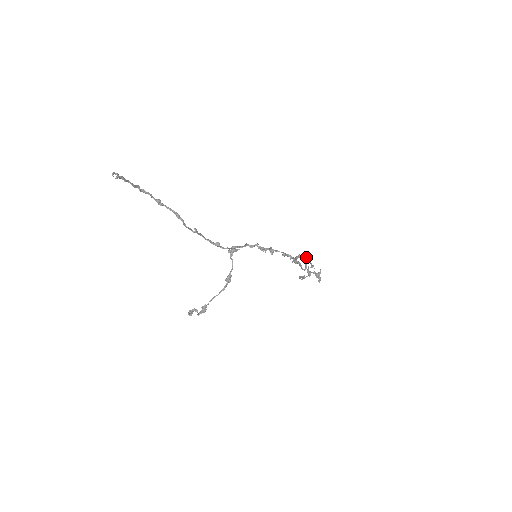
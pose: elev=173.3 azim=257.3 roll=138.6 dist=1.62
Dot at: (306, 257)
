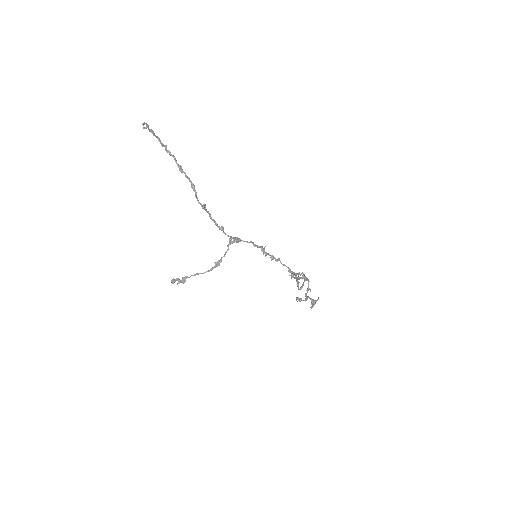
Dot at: (306, 278)
